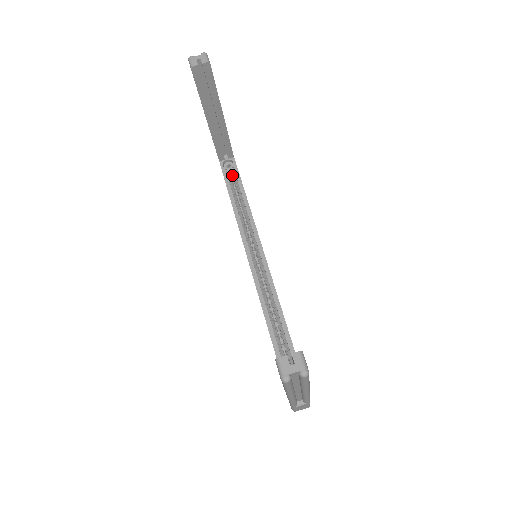
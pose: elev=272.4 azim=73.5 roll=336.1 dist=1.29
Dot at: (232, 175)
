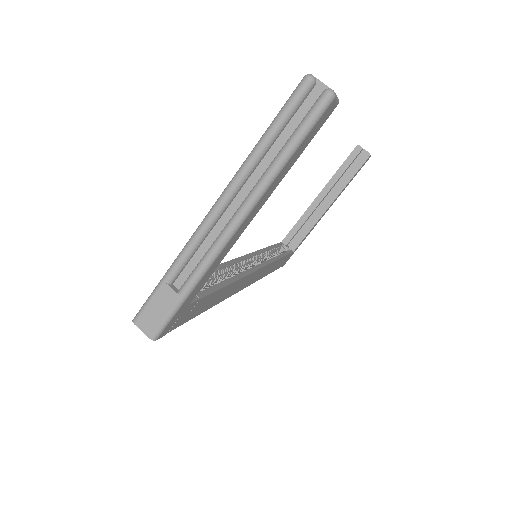
Dot at: occluded
